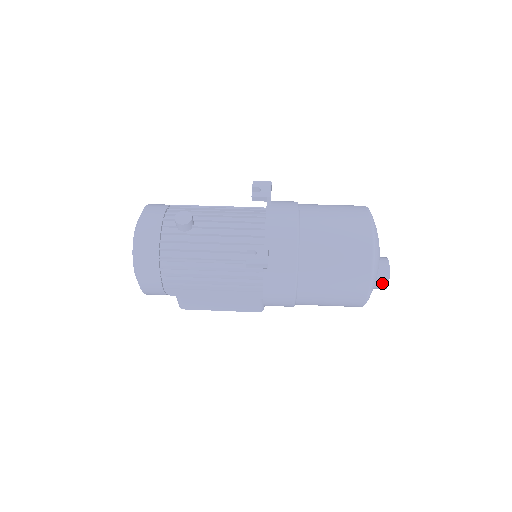
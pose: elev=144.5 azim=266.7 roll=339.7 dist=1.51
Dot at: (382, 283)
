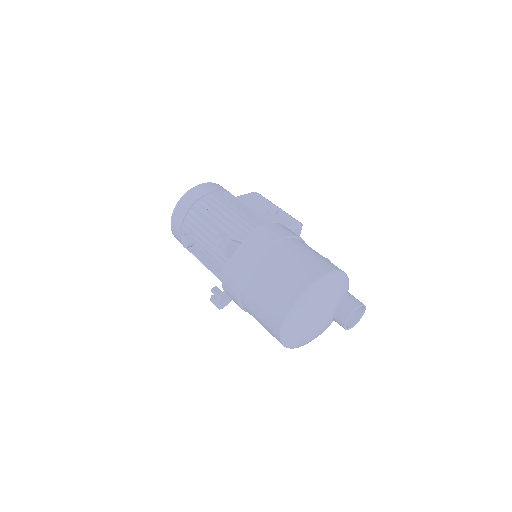
Dot at: occluded
